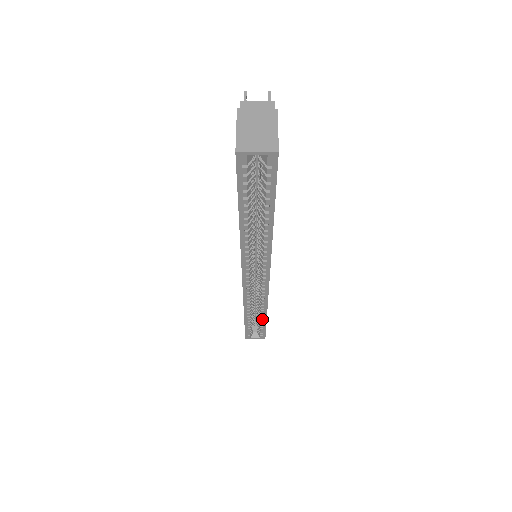
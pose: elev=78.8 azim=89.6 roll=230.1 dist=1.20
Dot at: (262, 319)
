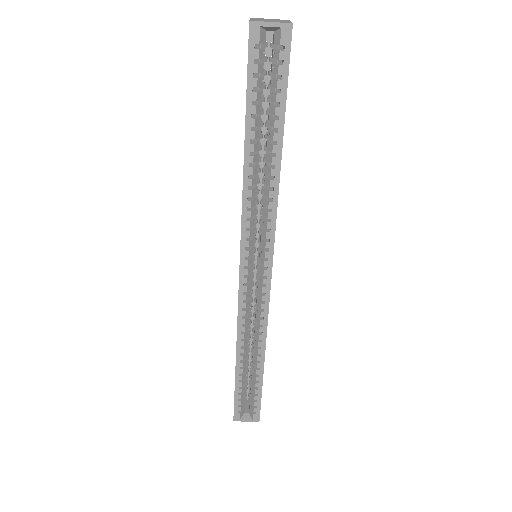
Dot at: (258, 370)
